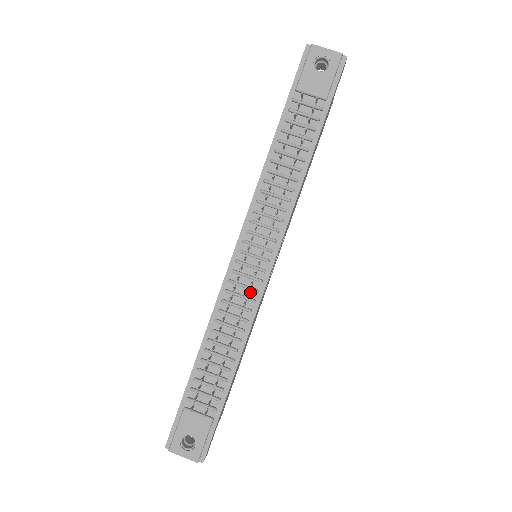
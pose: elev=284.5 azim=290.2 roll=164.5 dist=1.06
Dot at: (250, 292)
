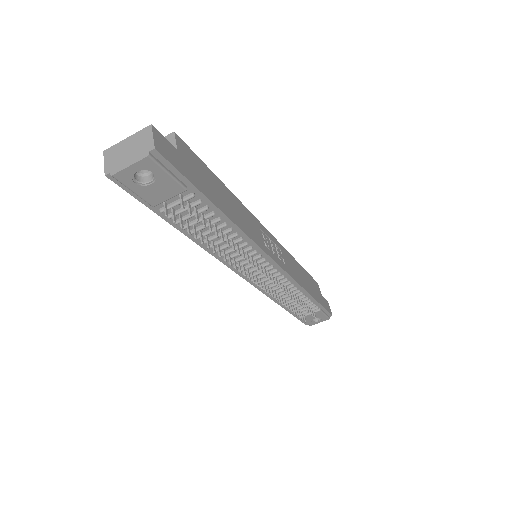
Dot at: (279, 279)
